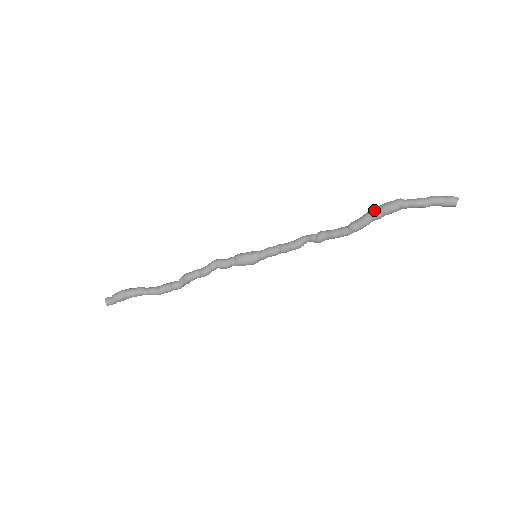
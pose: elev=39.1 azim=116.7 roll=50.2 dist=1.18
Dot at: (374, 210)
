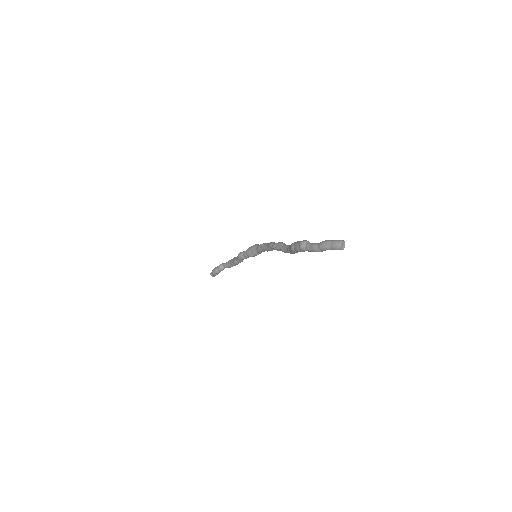
Dot at: (292, 249)
